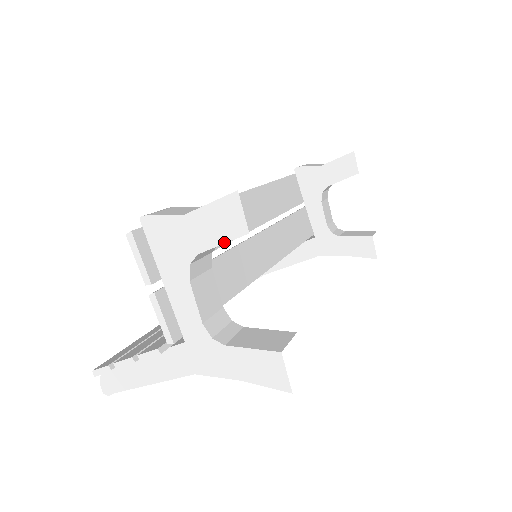
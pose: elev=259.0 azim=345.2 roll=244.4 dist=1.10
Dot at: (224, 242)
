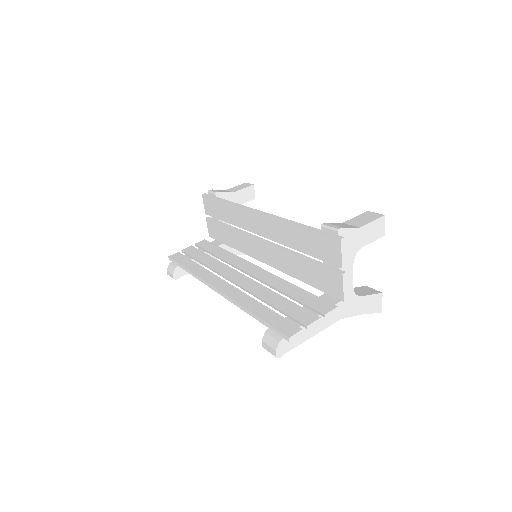
Dot at: occluded
